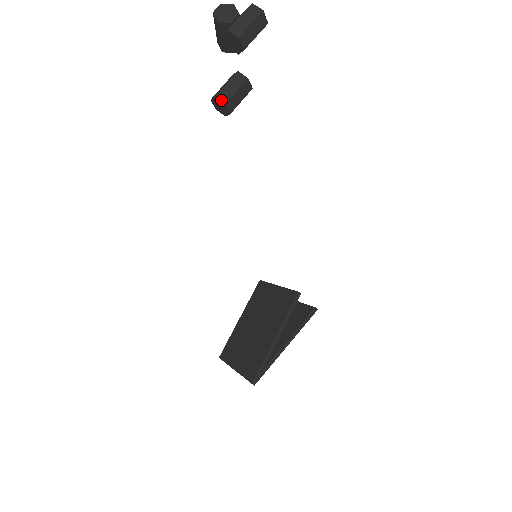
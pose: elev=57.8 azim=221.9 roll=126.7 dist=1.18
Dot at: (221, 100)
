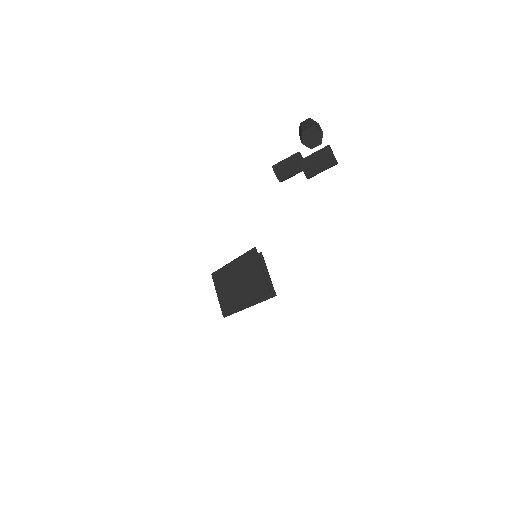
Dot at: (278, 178)
